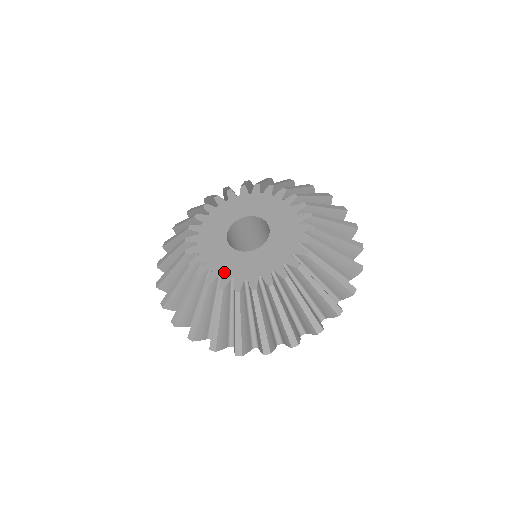
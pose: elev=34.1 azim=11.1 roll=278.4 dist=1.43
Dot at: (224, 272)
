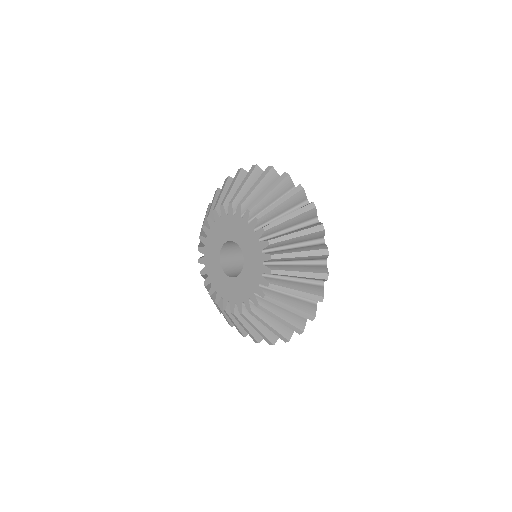
Dot at: (229, 299)
